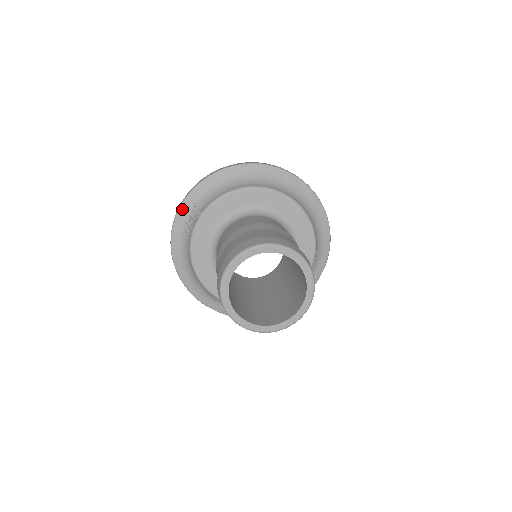
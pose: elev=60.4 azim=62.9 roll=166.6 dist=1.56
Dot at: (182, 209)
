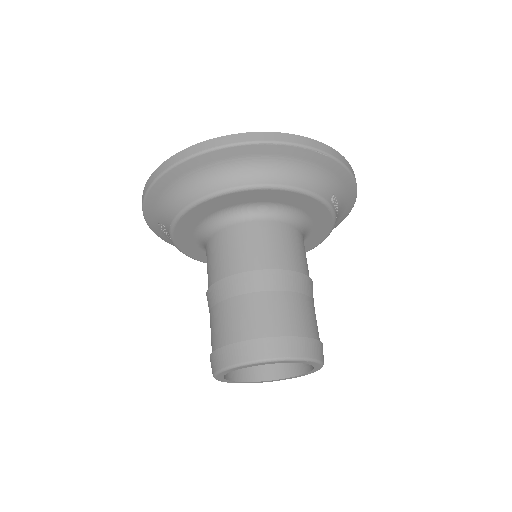
Dot at: (151, 226)
